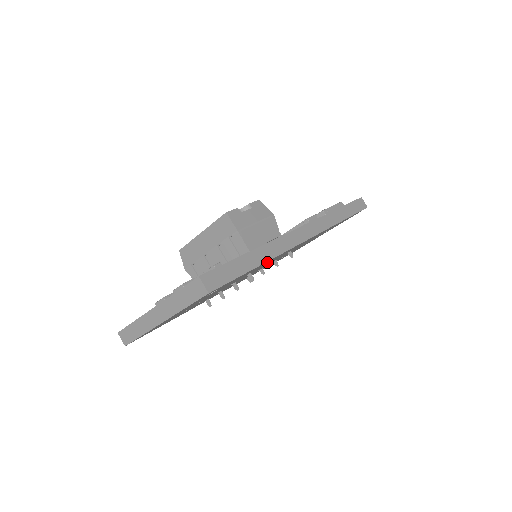
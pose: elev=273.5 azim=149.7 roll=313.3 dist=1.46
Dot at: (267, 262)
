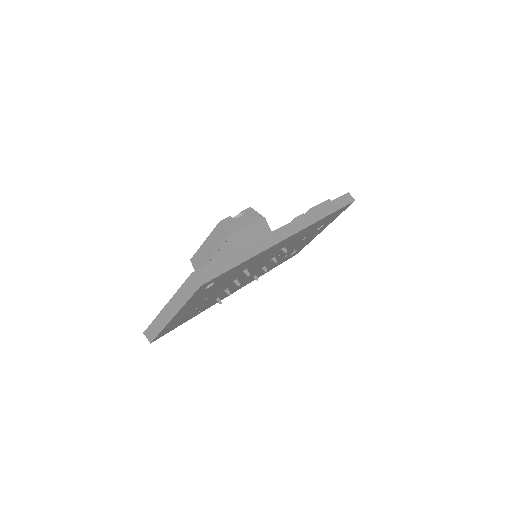
Dot at: (257, 258)
